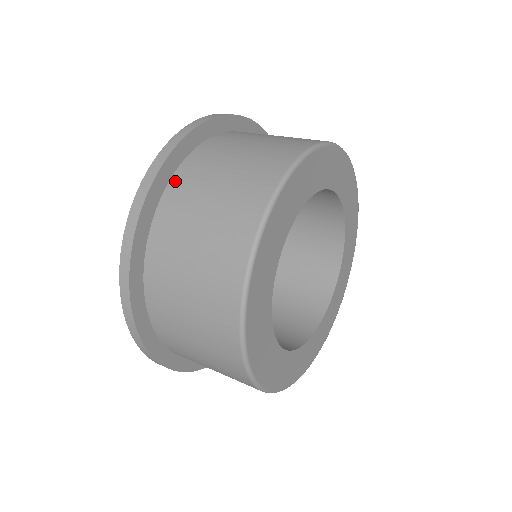
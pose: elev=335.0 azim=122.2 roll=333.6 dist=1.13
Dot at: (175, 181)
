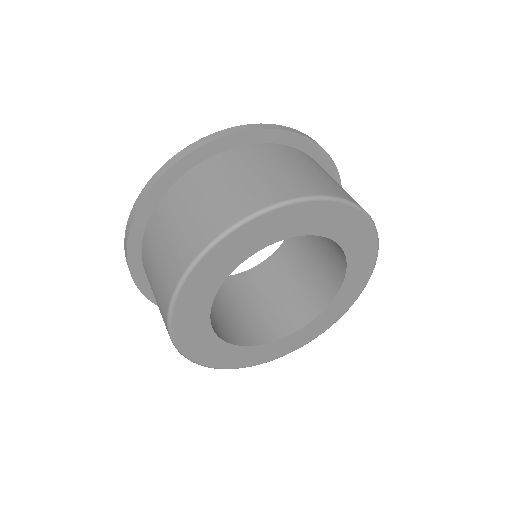
Dot at: (228, 153)
